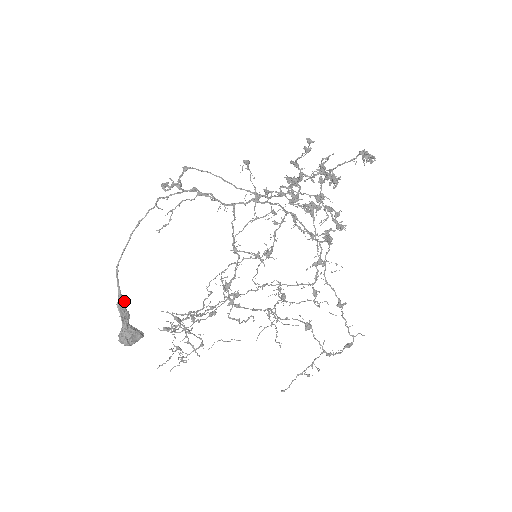
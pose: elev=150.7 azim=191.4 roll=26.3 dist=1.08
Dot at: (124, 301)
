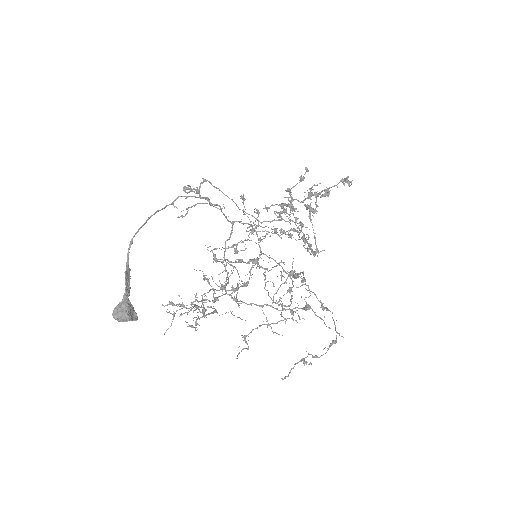
Dot at: occluded
